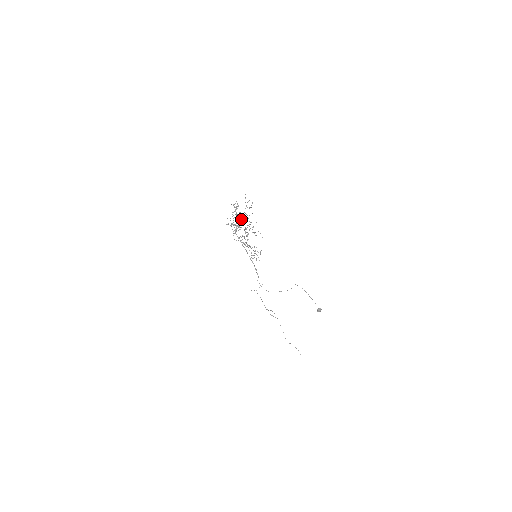
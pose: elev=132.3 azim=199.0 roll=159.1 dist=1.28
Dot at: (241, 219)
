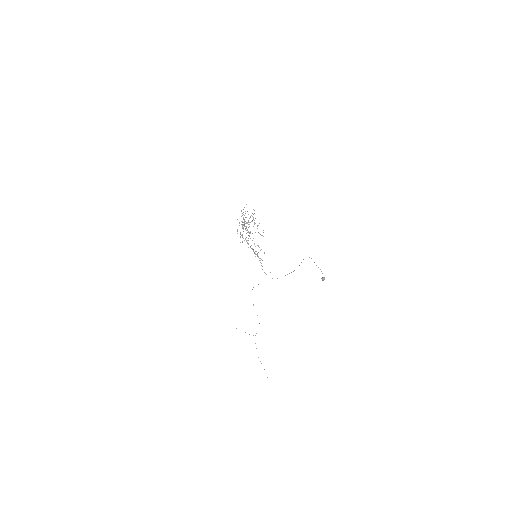
Dot at: occluded
